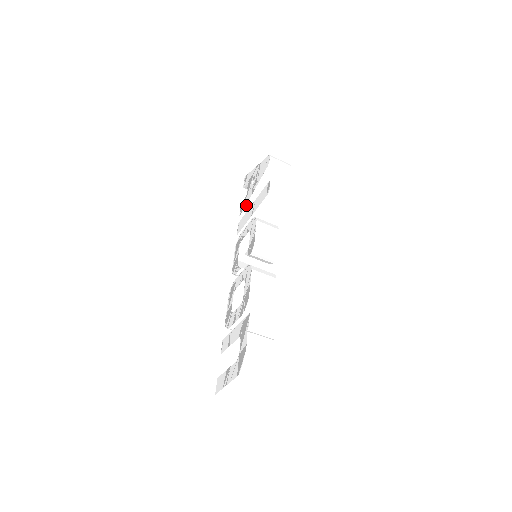
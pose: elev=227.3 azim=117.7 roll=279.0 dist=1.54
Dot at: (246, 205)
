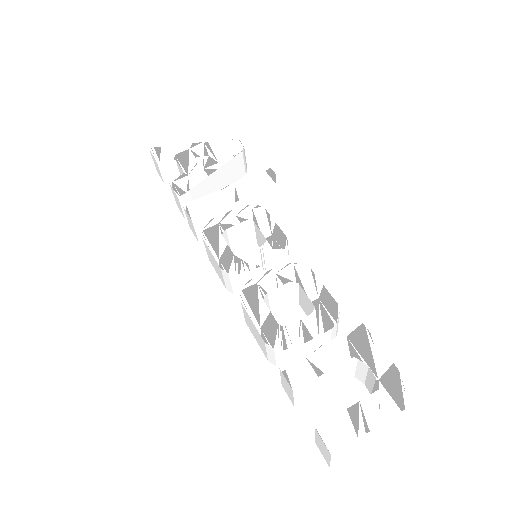
Dot at: (196, 185)
